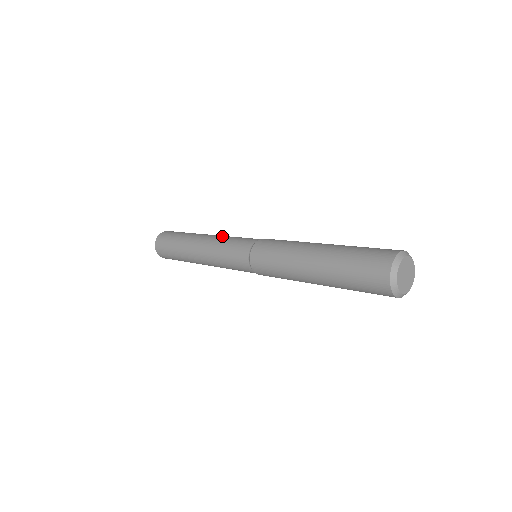
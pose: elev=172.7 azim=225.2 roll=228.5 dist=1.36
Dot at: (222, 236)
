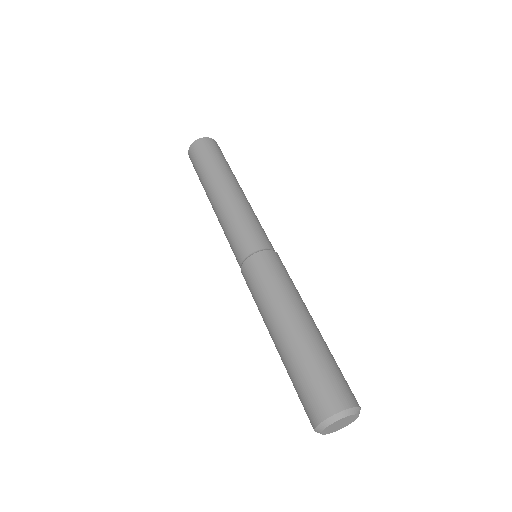
Dot at: (228, 211)
